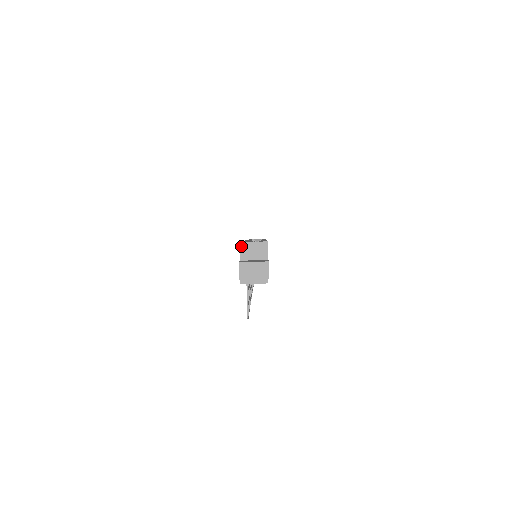
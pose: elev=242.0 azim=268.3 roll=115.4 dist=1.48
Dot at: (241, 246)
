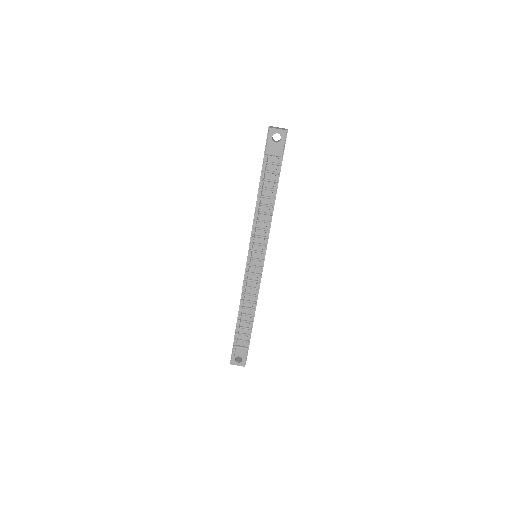
Dot at: occluded
